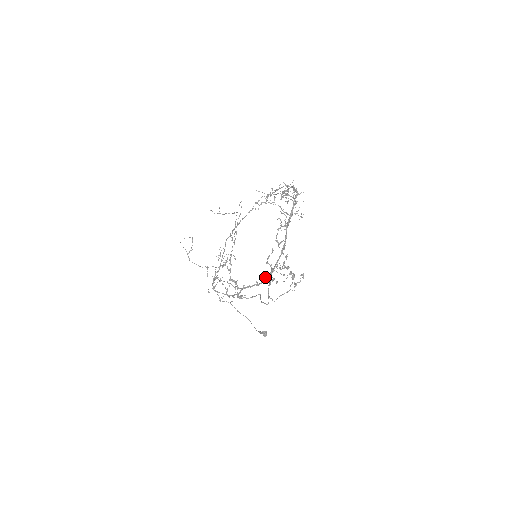
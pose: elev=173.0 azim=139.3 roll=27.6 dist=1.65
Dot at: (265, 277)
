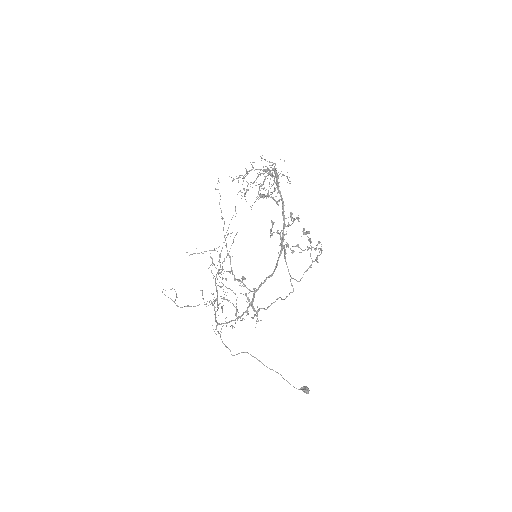
Dot at: occluded
